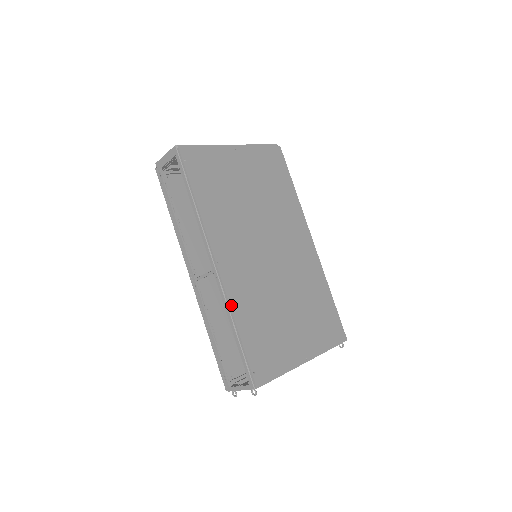
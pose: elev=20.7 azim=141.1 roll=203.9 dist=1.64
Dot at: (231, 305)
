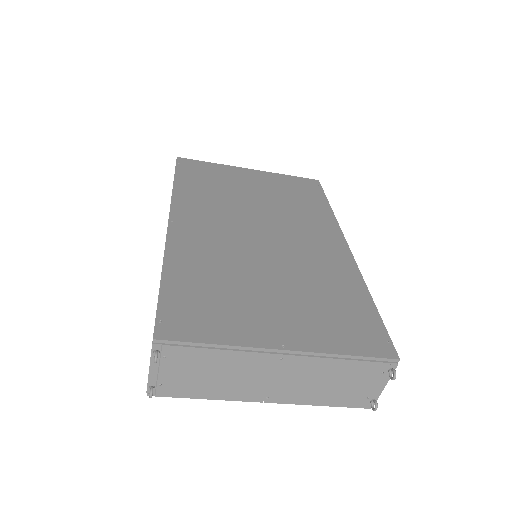
Dot at: (167, 253)
